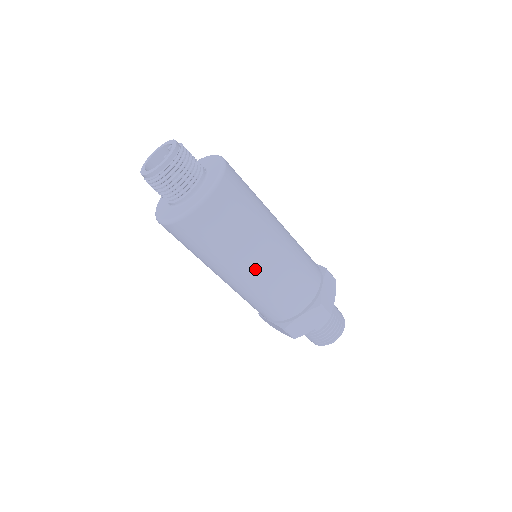
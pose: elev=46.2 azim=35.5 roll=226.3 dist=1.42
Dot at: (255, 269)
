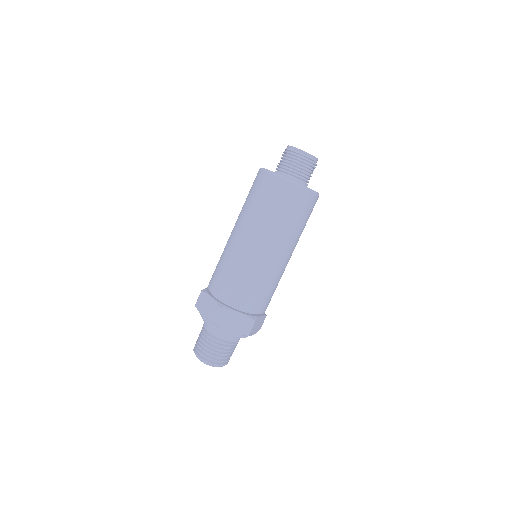
Dot at: occluded
